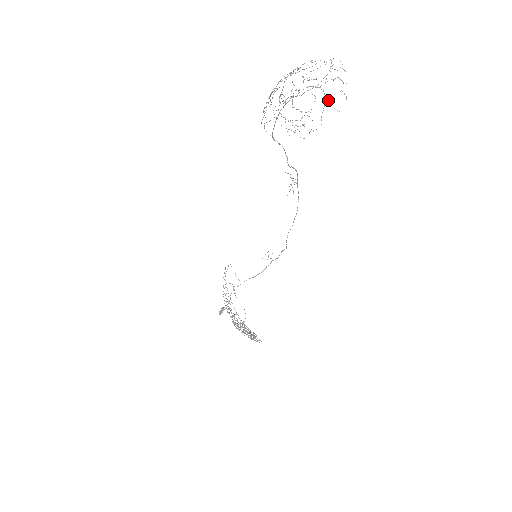
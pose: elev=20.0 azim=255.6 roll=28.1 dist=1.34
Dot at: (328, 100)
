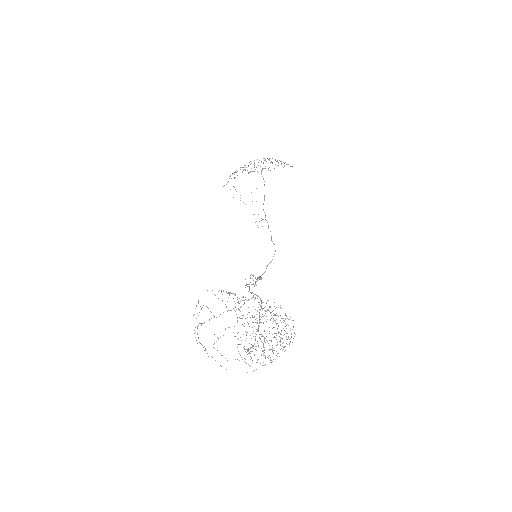
Dot at: (287, 164)
